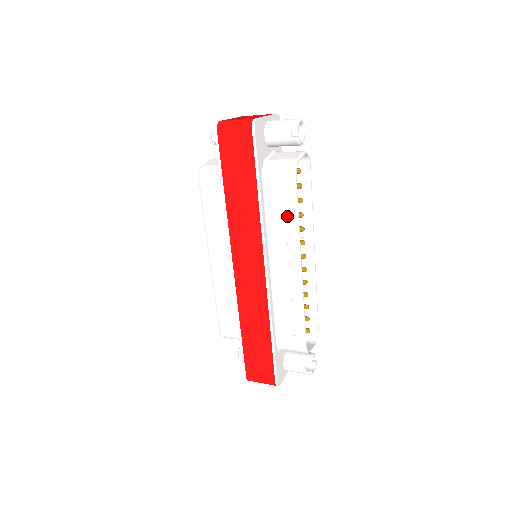
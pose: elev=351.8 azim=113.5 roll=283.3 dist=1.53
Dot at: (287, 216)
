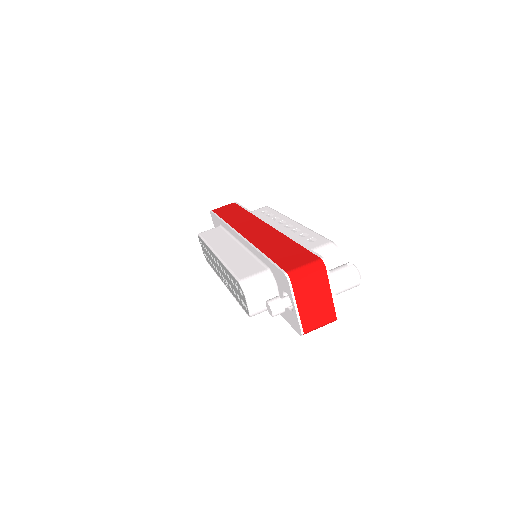
Dot at: occluded
